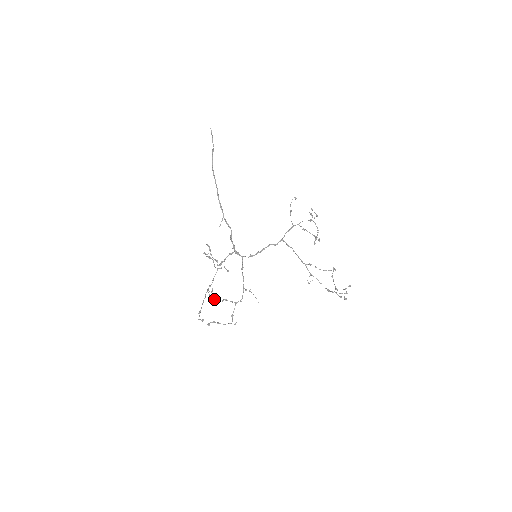
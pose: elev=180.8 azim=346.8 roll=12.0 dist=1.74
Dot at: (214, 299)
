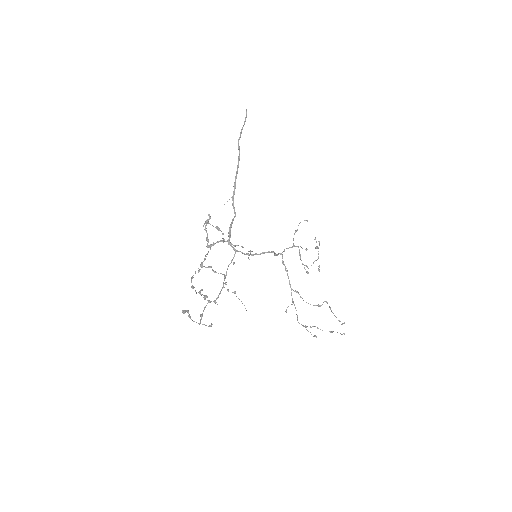
Dot at: (225, 276)
